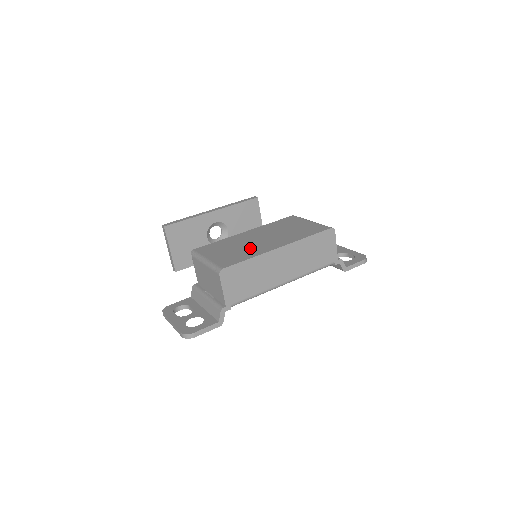
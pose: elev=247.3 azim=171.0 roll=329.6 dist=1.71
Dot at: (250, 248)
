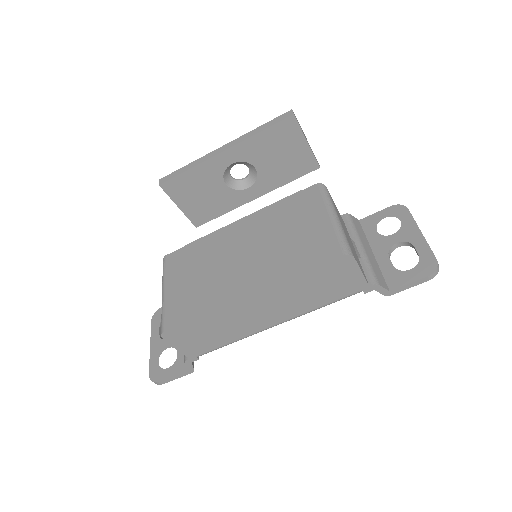
Dot at: (216, 282)
